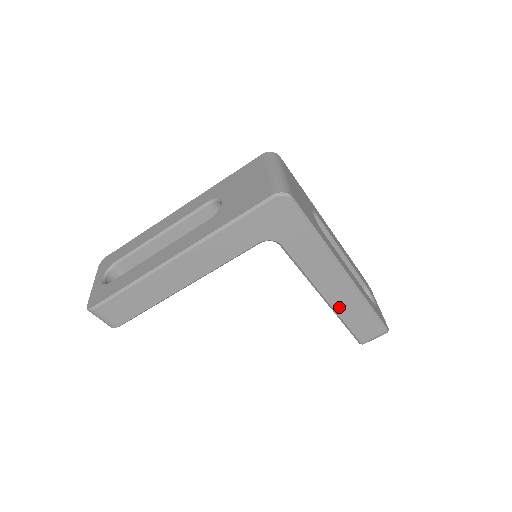
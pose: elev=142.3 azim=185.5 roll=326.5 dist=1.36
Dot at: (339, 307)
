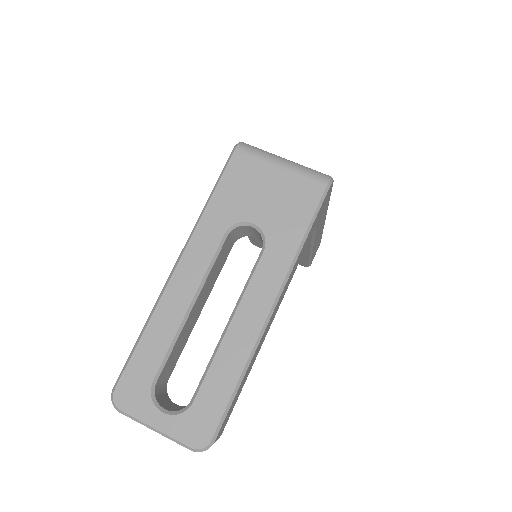
Dot at: (314, 249)
